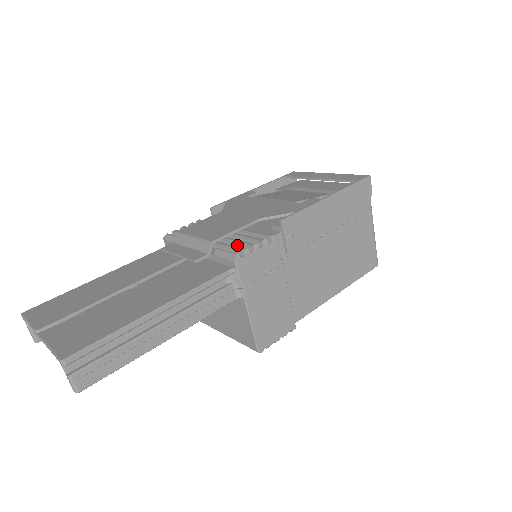
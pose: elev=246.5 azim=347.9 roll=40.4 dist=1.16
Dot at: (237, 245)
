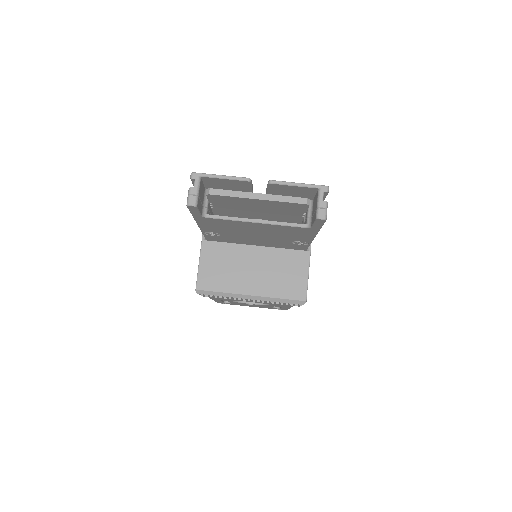
Dot at: occluded
